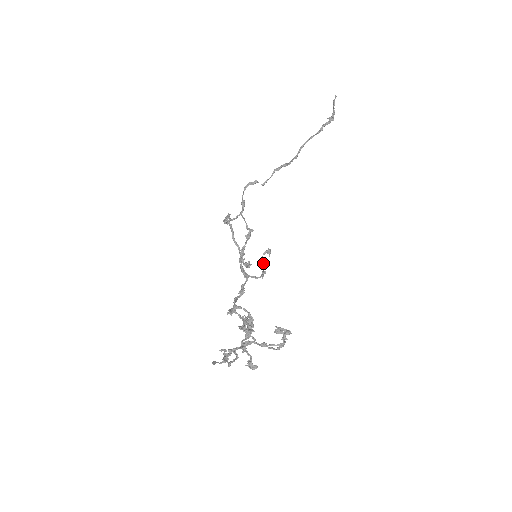
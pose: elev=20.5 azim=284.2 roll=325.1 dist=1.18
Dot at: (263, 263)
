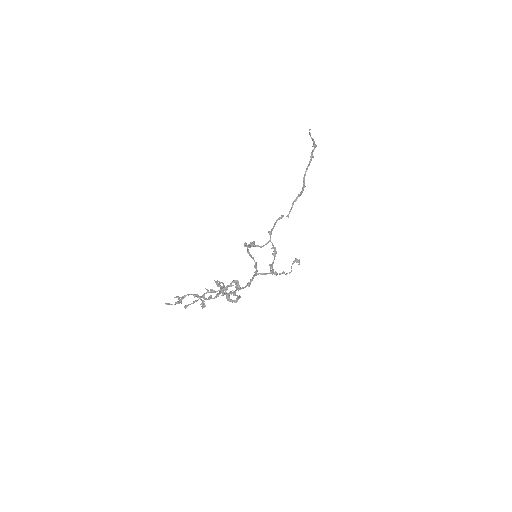
Dot at: (291, 270)
